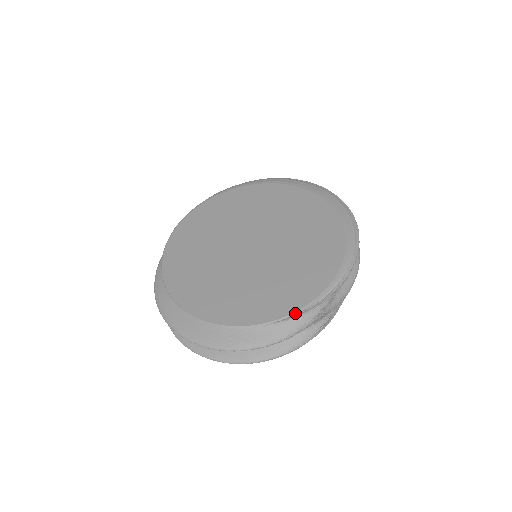
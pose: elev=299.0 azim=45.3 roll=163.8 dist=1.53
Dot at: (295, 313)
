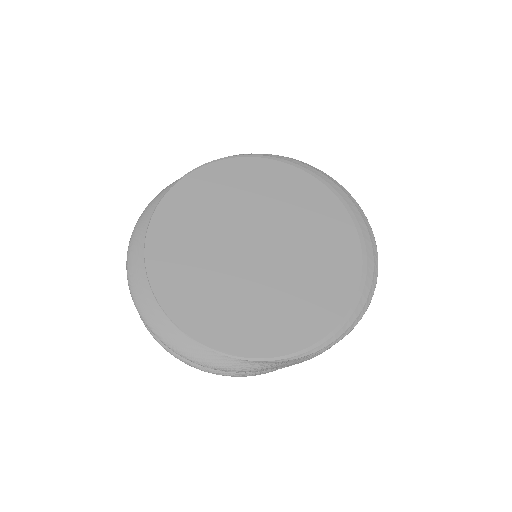
Dot at: (248, 359)
